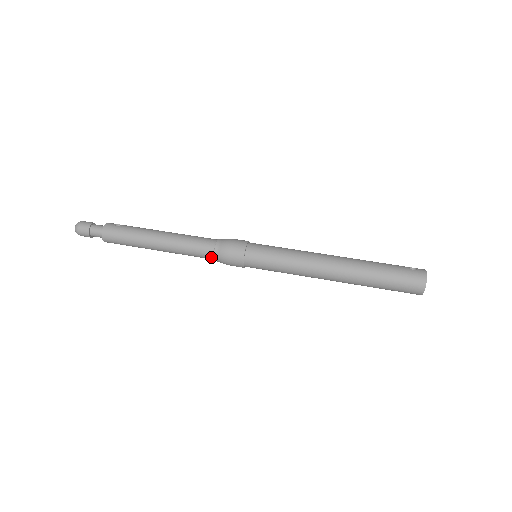
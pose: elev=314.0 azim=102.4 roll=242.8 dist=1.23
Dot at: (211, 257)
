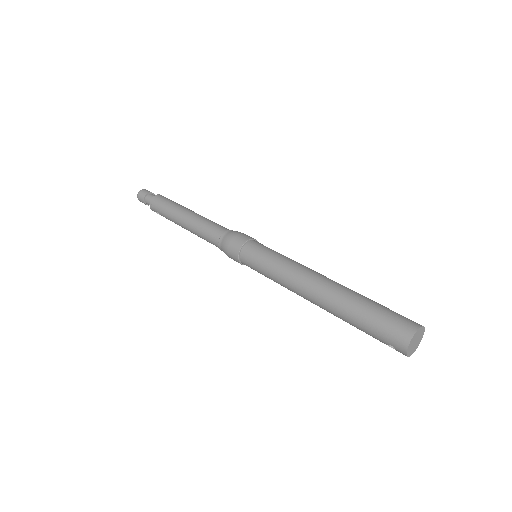
Dot at: (218, 239)
